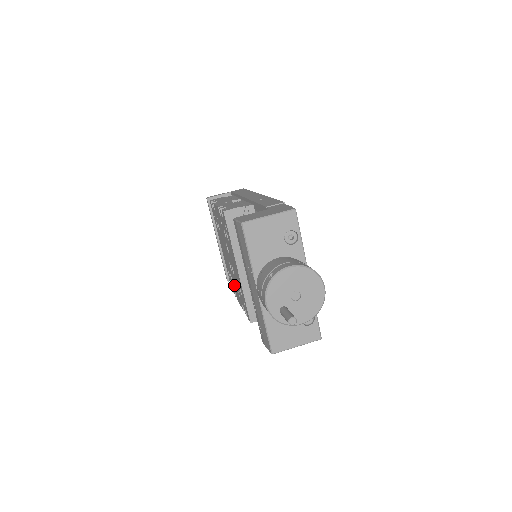
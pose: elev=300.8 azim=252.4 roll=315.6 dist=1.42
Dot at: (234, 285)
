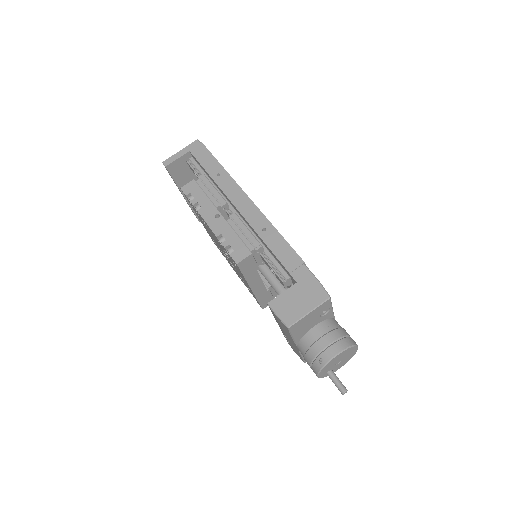
Dot at: occluded
